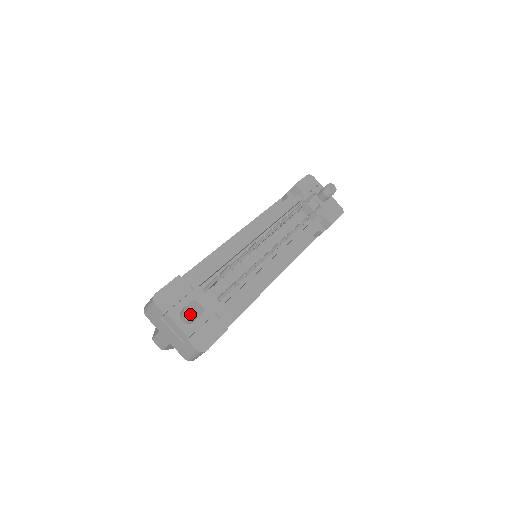
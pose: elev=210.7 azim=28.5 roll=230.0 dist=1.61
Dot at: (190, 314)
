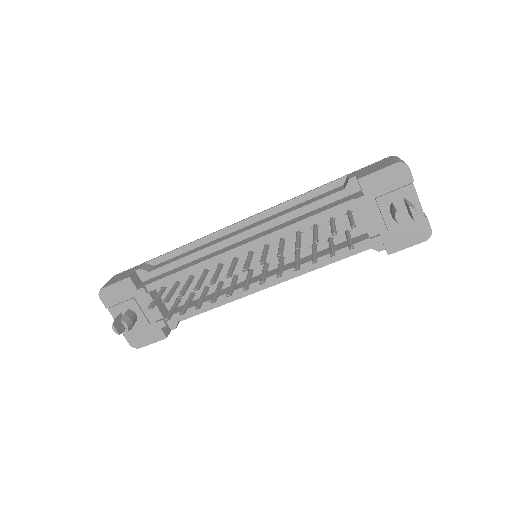
Dot at: (114, 329)
